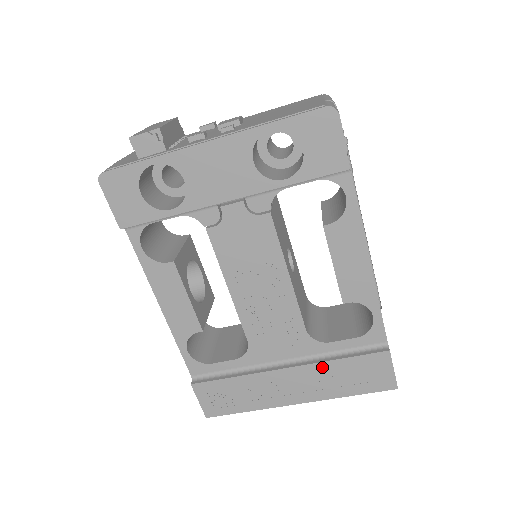
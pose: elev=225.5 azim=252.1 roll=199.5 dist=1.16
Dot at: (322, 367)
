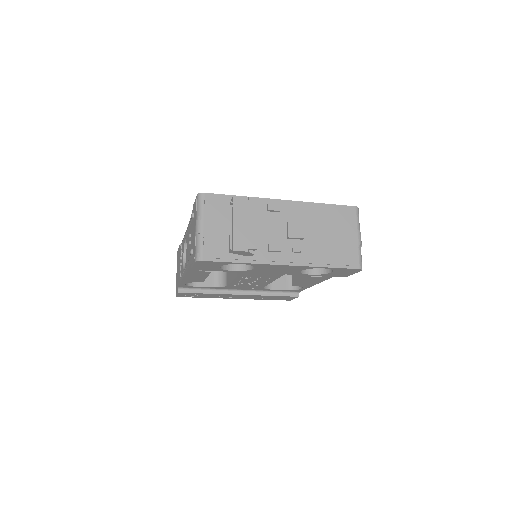
Dot at: (261, 296)
